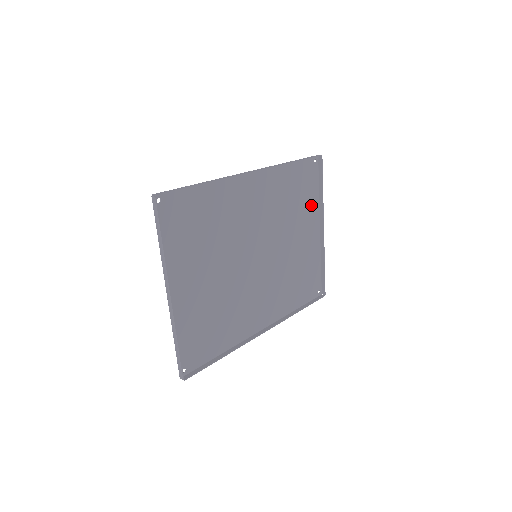
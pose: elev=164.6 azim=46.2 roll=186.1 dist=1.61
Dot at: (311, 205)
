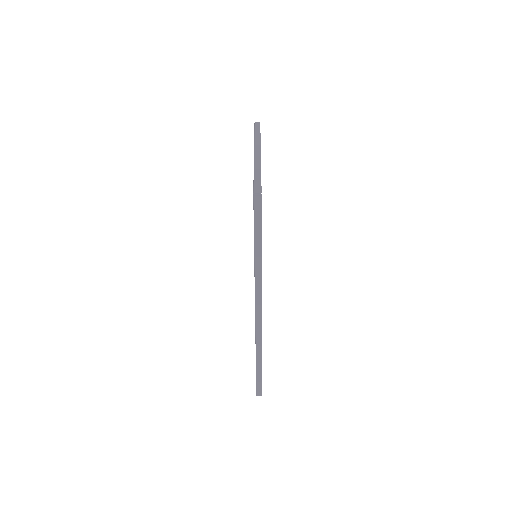
Dot at: occluded
